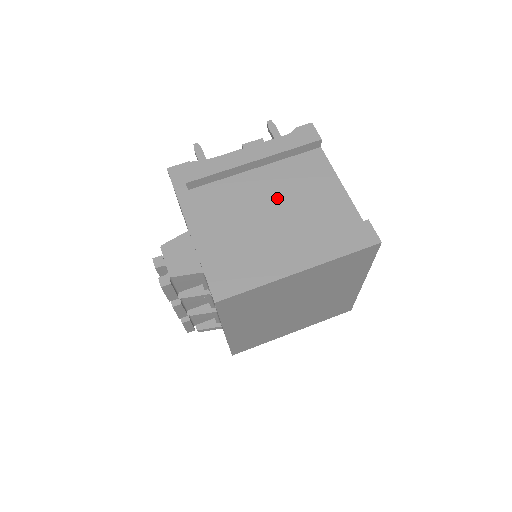
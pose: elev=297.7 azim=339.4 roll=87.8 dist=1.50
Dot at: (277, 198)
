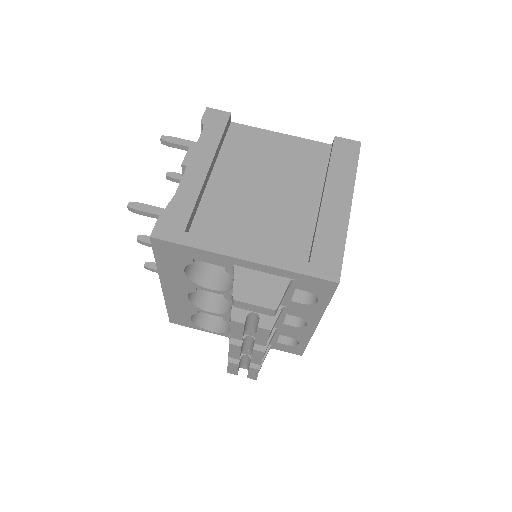
Dot at: (257, 180)
